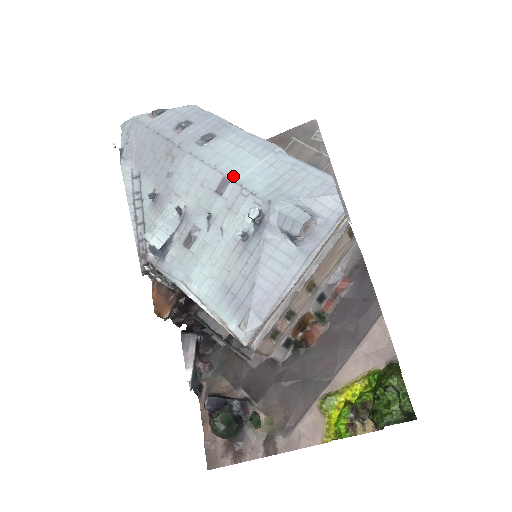
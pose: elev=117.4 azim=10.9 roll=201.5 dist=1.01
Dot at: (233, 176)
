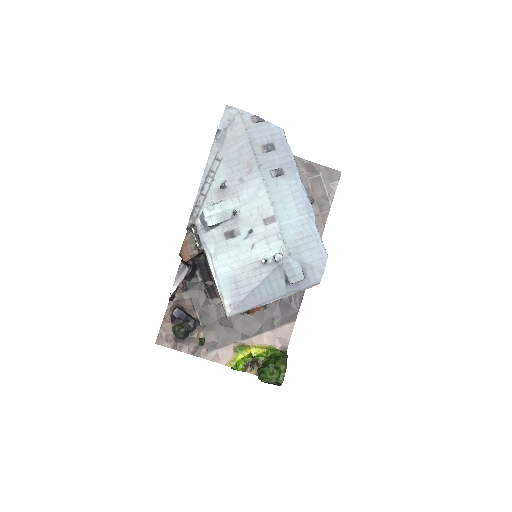
Dot at: (280, 219)
